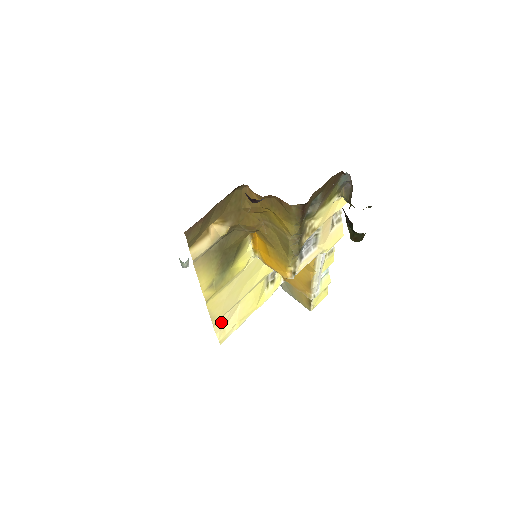
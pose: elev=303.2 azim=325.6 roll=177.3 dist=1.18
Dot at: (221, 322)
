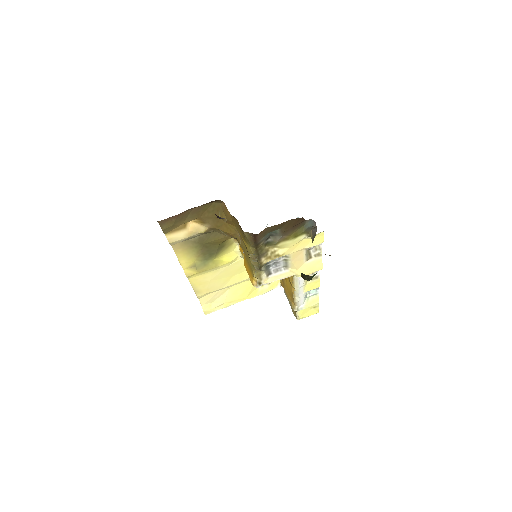
Dot at: (207, 297)
